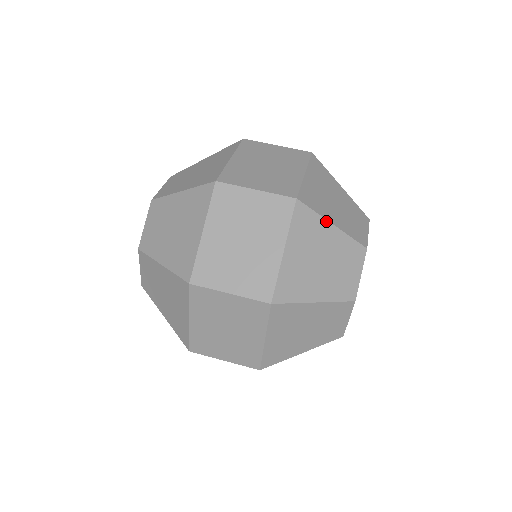
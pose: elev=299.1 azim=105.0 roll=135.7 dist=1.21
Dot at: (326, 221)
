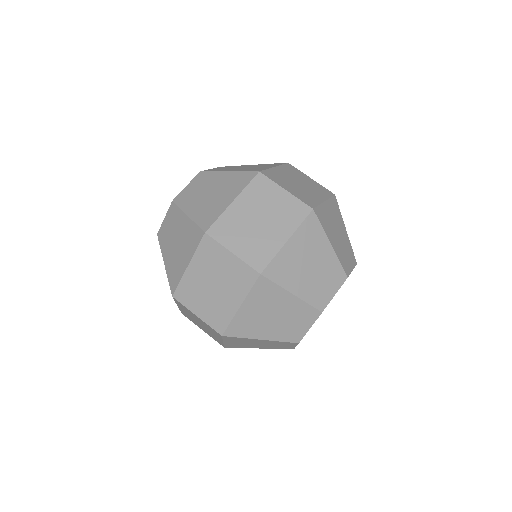
Dot at: (286, 291)
